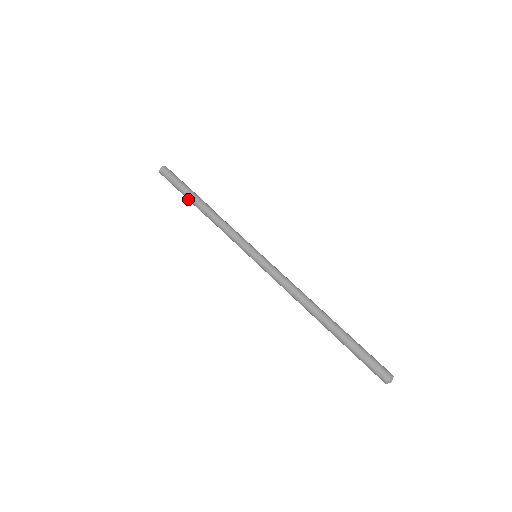
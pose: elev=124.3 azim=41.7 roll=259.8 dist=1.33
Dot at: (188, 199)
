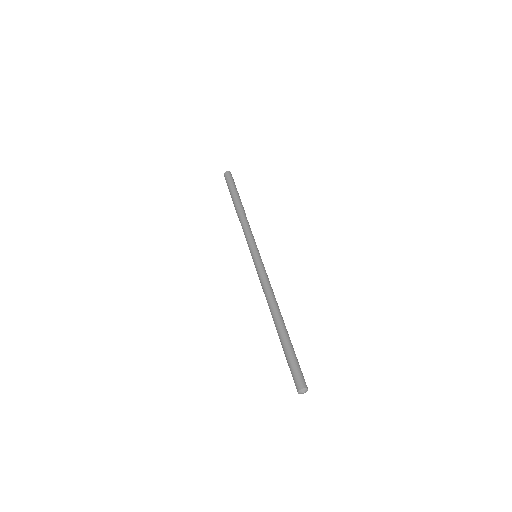
Dot at: occluded
